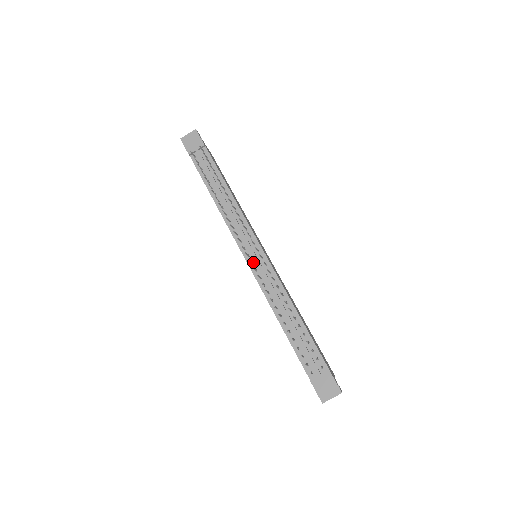
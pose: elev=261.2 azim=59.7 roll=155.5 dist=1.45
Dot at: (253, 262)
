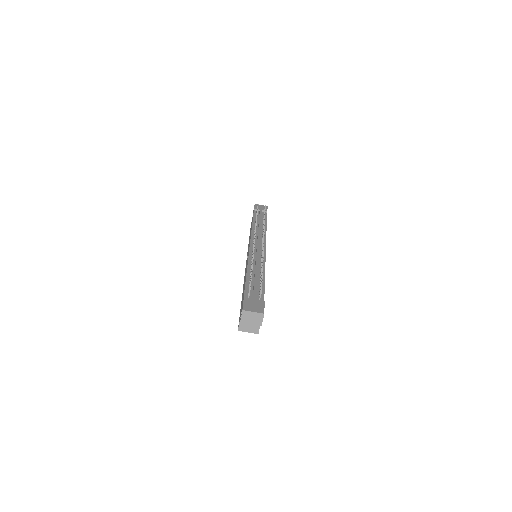
Dot at: occluded
